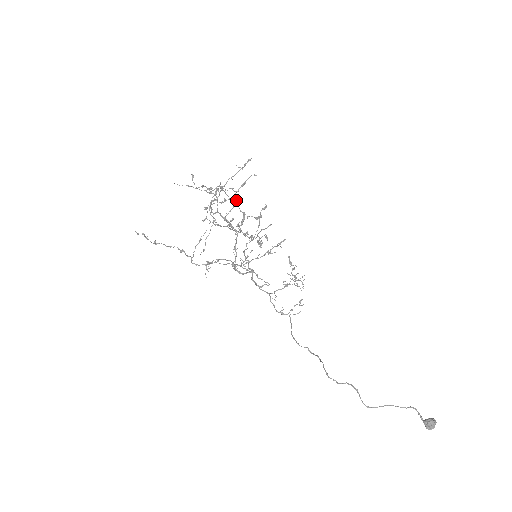
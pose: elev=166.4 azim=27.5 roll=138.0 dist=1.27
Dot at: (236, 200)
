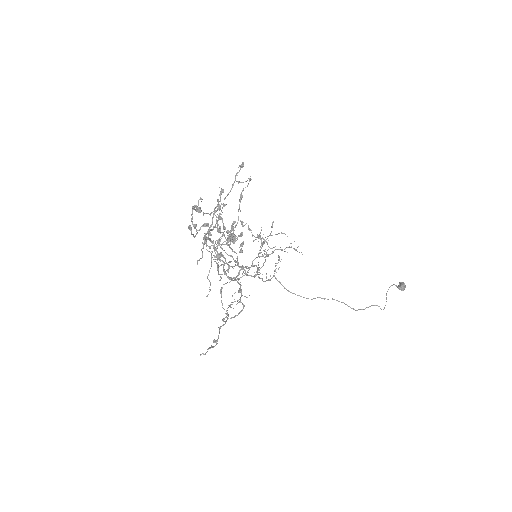
Dot at: (215, 212)
